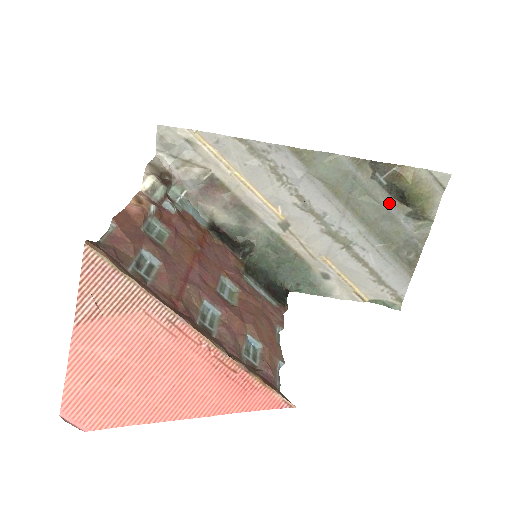
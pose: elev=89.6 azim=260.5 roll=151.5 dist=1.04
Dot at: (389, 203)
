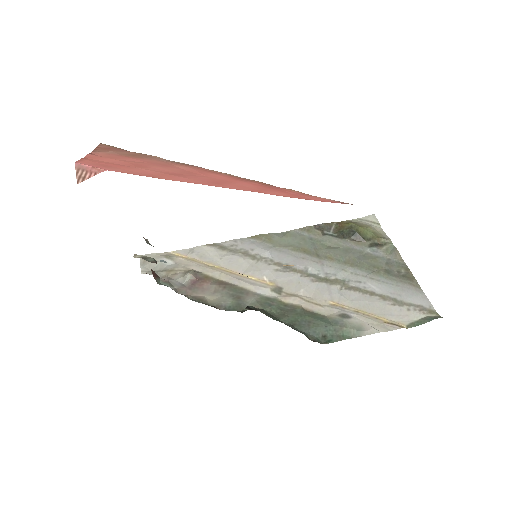
Dot at: (349, 245)
